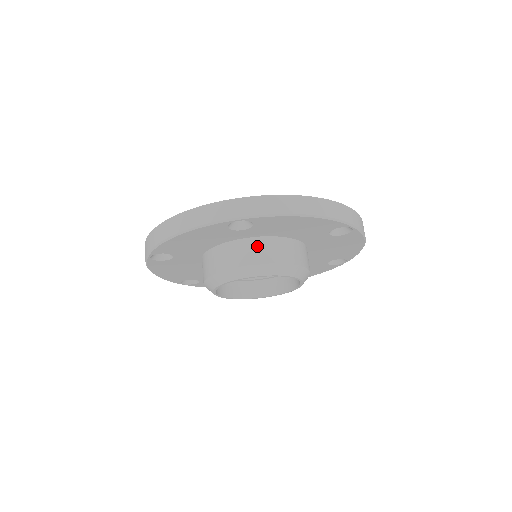
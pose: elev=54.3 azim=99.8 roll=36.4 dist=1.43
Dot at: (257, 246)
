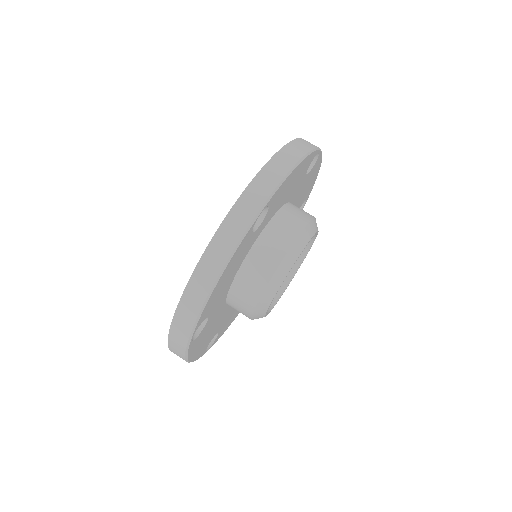
Dot at: (276, 231)
